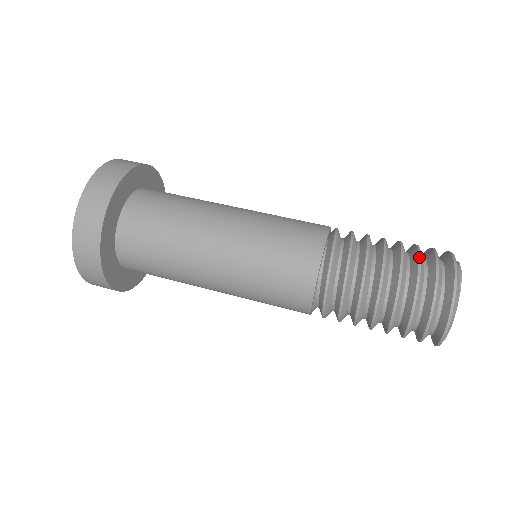
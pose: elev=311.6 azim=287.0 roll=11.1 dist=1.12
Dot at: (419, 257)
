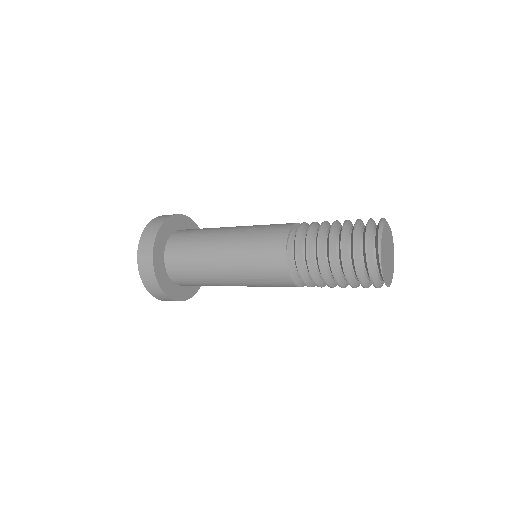
Dot at: occluded
